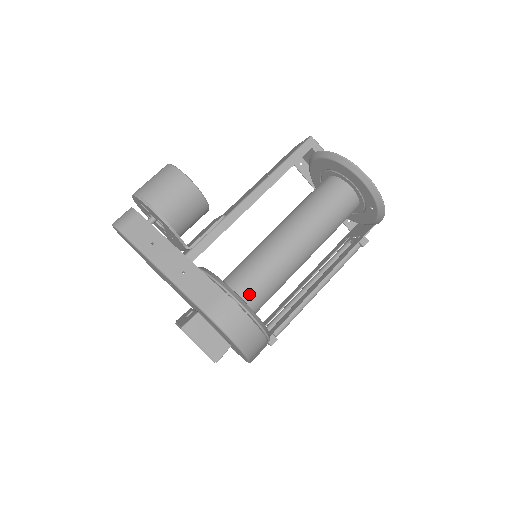
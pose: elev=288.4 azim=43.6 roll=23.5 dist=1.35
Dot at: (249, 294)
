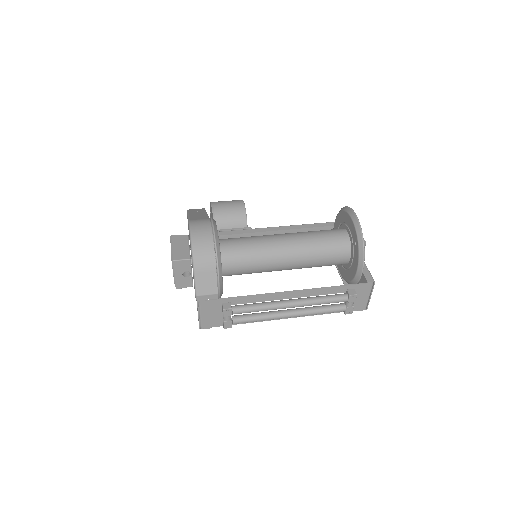
Dot at: (227, 243)
